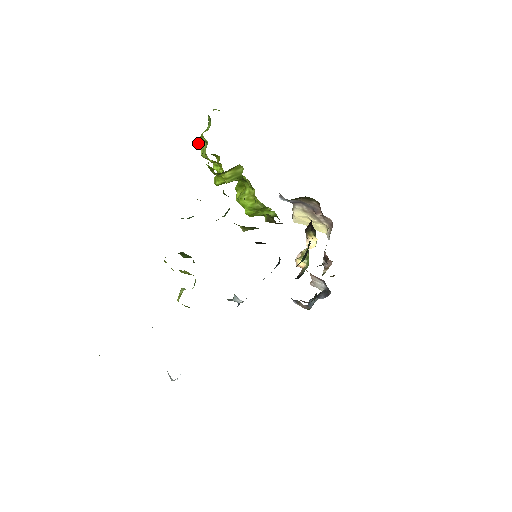
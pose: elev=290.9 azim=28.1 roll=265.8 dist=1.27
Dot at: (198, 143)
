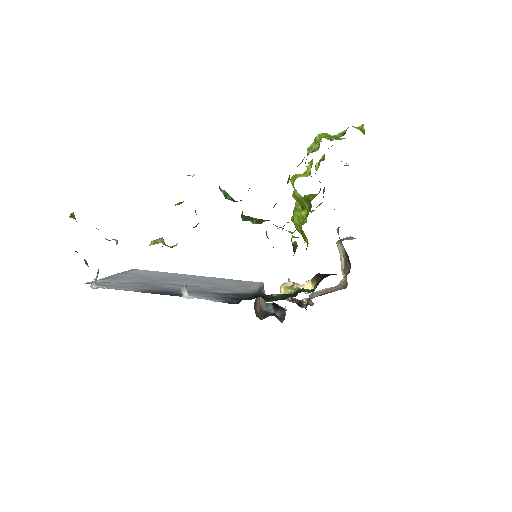
Dot at: (316, 137)
